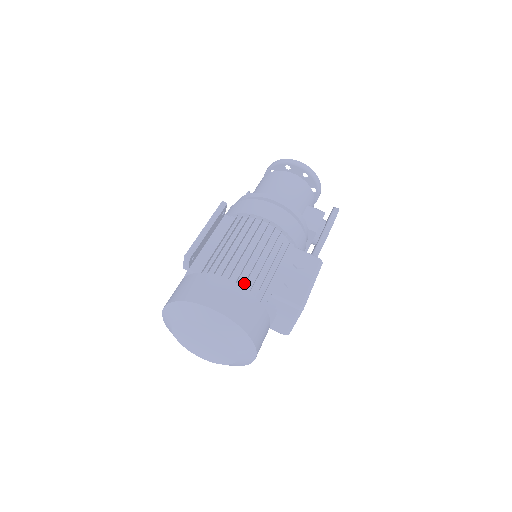
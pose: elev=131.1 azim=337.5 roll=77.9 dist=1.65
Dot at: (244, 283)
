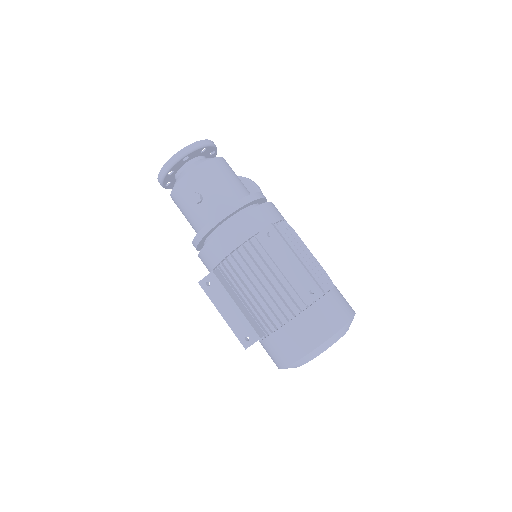
Dot at: occluded
